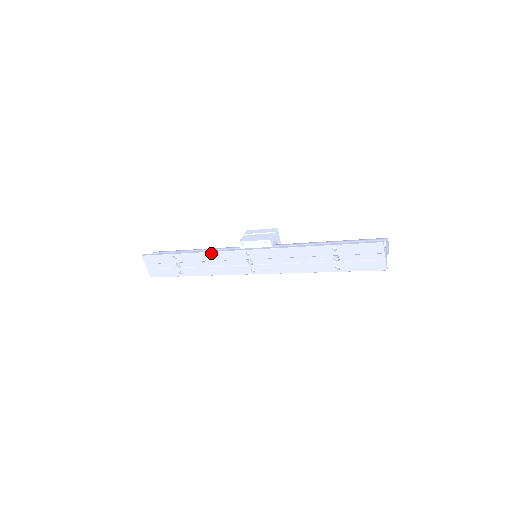
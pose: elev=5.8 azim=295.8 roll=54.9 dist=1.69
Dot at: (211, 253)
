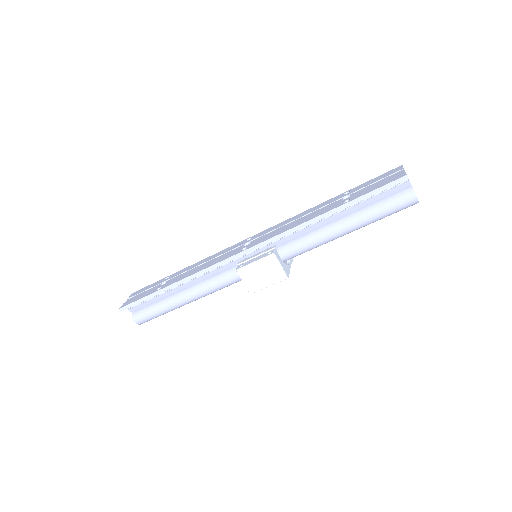
Dot at: (210, 257)
